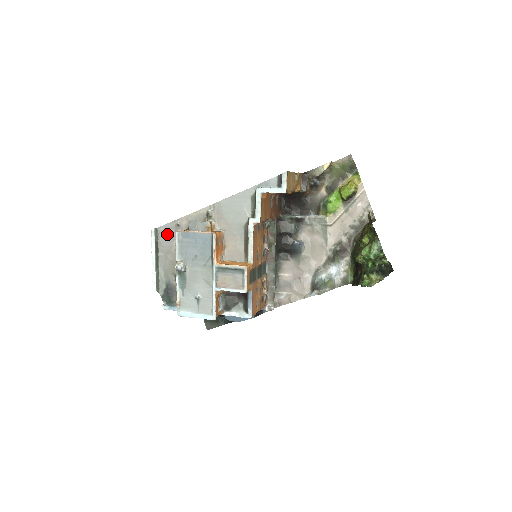
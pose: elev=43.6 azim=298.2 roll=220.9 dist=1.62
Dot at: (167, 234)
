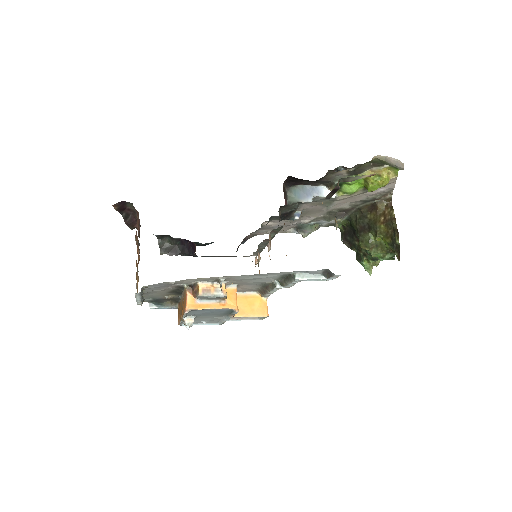
Dot at: (156, 287)
